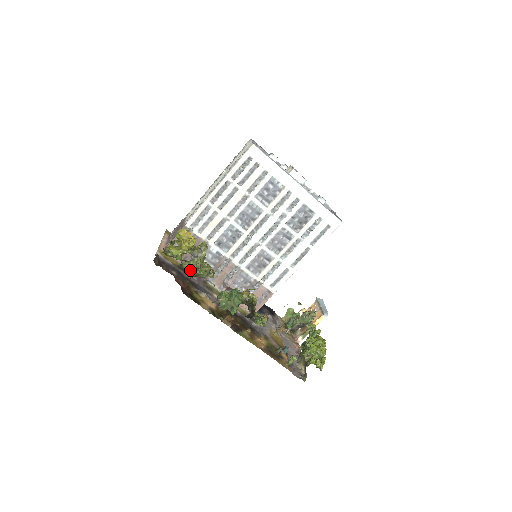
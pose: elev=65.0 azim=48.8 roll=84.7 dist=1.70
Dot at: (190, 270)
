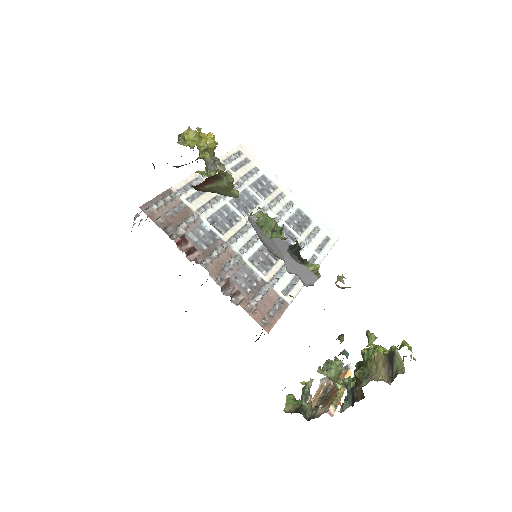
Dot at: occluded
